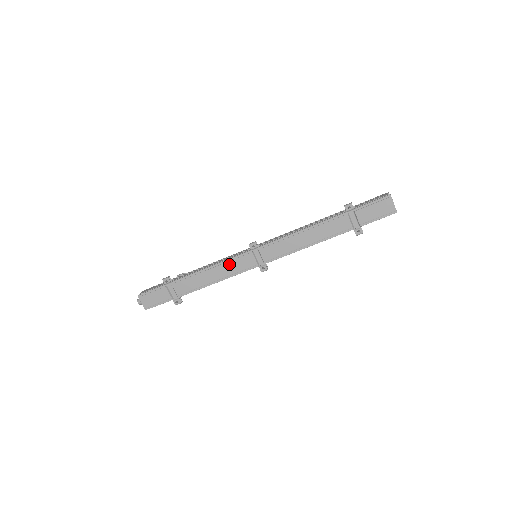
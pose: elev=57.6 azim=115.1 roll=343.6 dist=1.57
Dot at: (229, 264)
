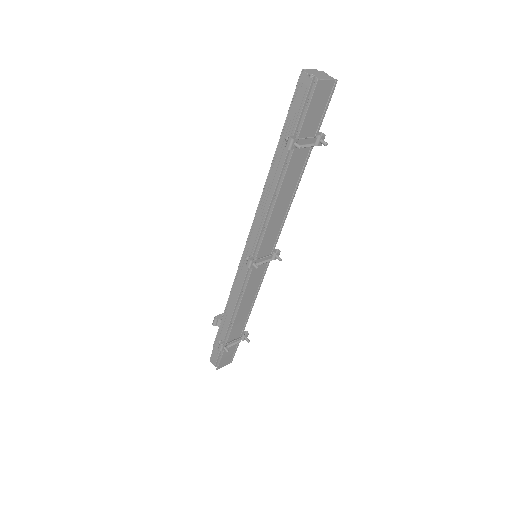
Dot at: (249, 289)
